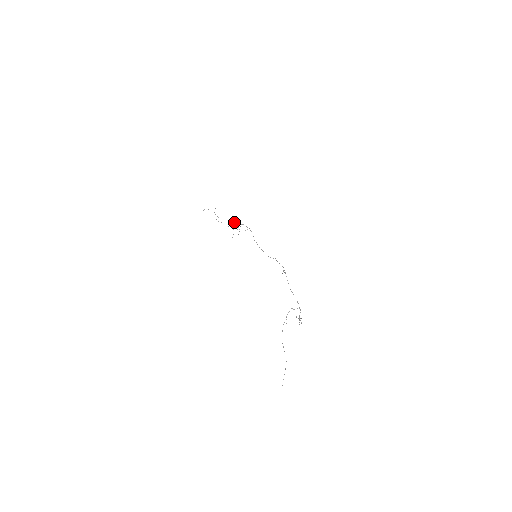
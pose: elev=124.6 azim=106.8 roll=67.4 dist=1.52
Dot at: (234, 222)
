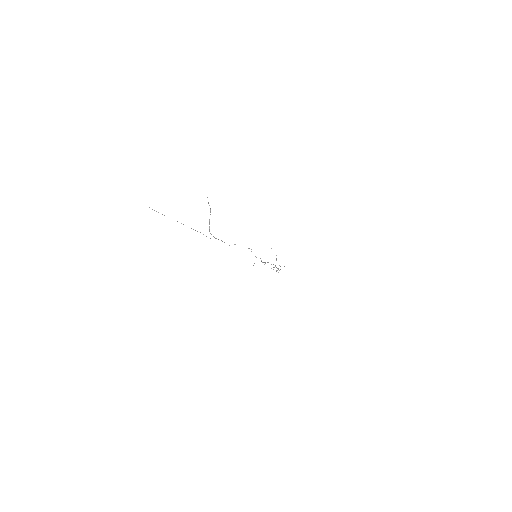
Dot at: occluded
